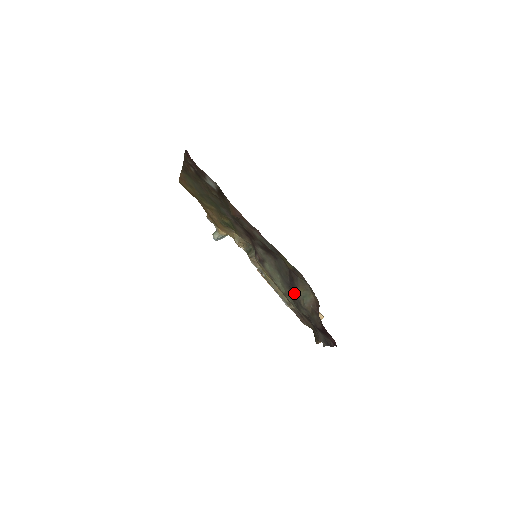
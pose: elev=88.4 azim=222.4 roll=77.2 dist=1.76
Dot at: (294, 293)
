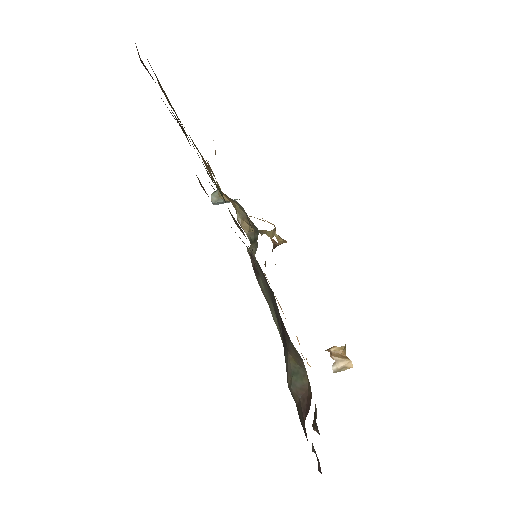
Dot at: occluded
